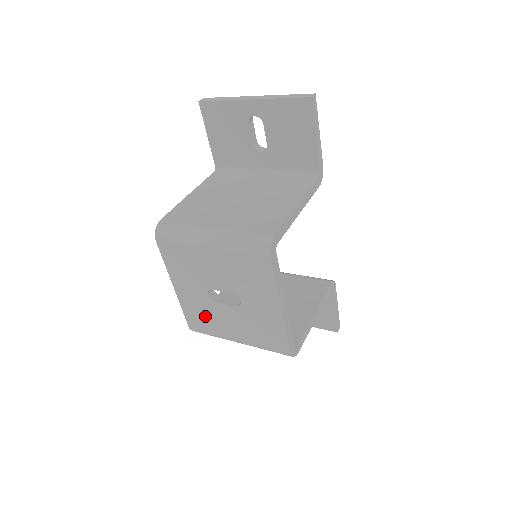
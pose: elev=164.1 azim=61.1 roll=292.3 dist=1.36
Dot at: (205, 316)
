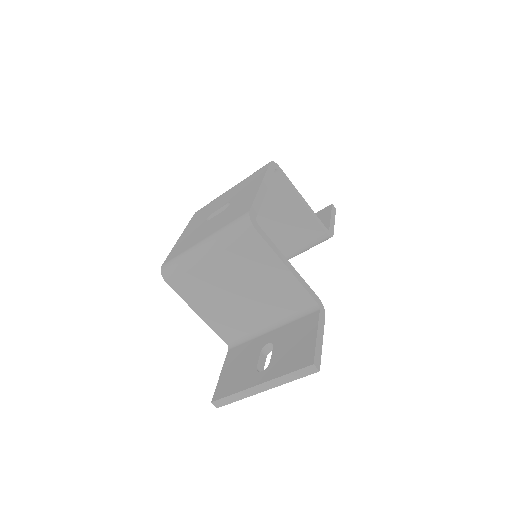
Dot at: (188, 241)
